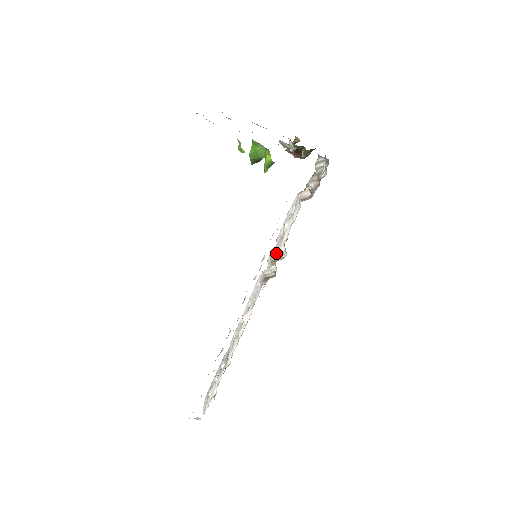
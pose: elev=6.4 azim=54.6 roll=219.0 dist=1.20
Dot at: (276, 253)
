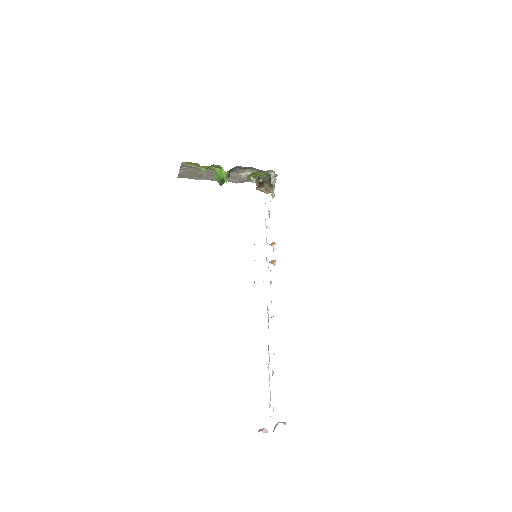
Dot at: occluded
